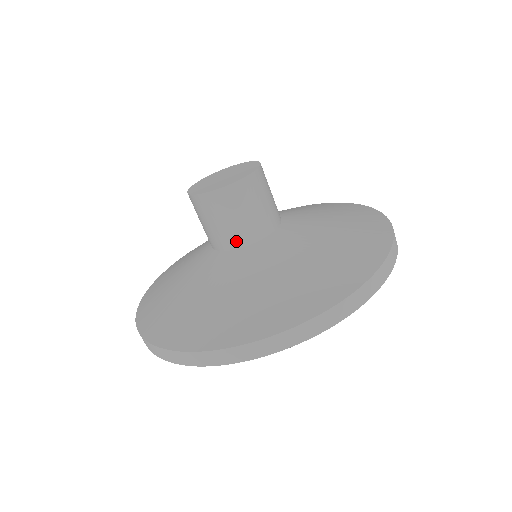
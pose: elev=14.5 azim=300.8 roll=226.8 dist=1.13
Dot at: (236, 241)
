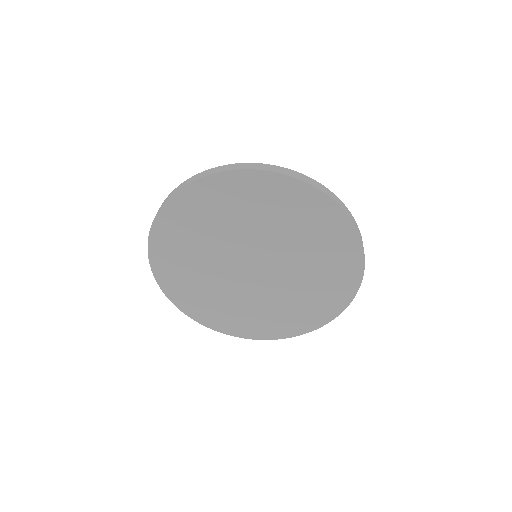
Dot at: occluded
